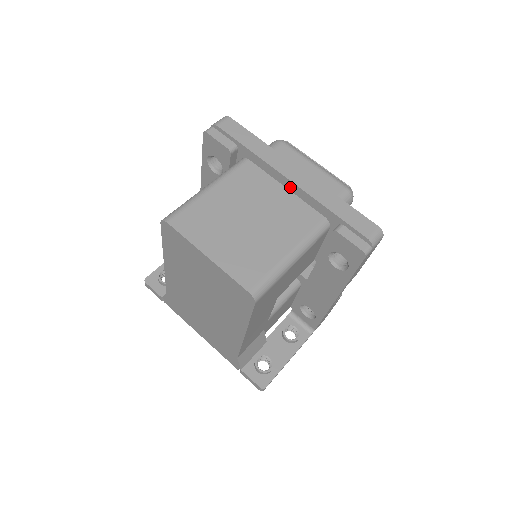
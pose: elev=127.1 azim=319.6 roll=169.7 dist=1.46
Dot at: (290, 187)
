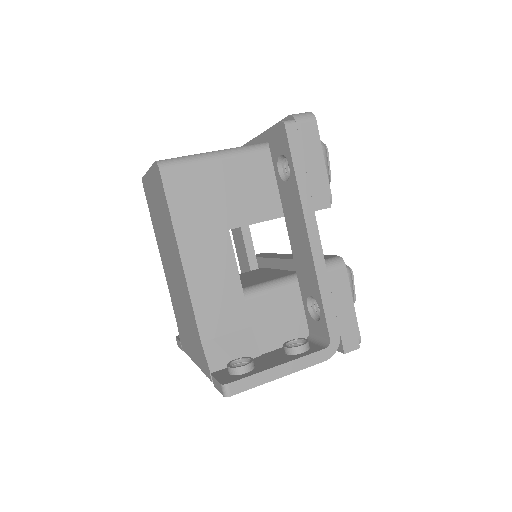
Dot at: occluded
